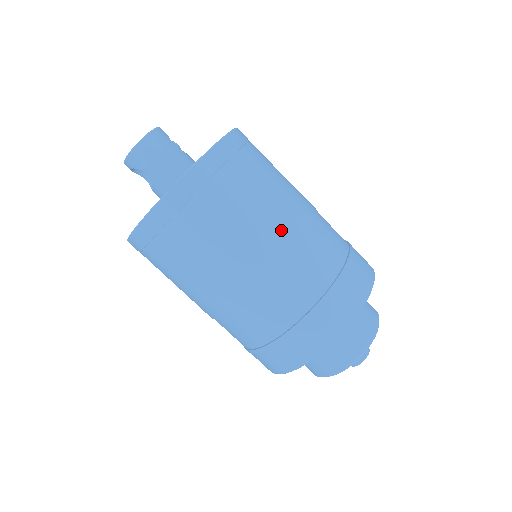
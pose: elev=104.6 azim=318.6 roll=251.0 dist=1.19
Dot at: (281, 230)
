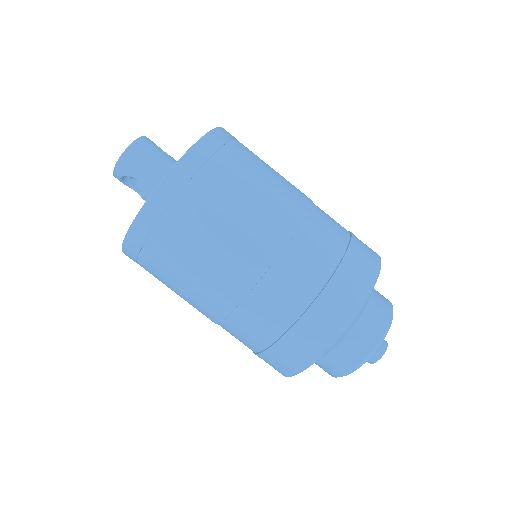
Dot at: (281, 210)
